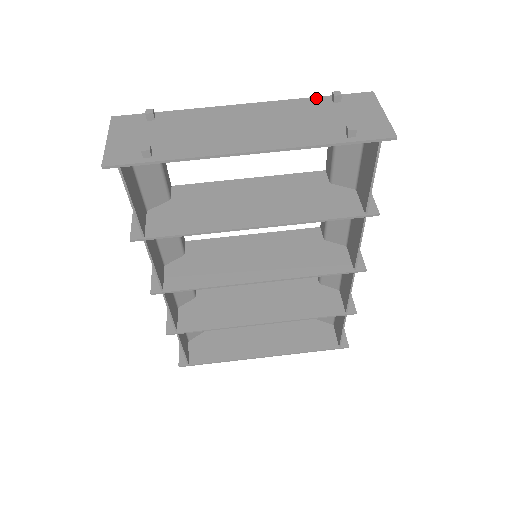
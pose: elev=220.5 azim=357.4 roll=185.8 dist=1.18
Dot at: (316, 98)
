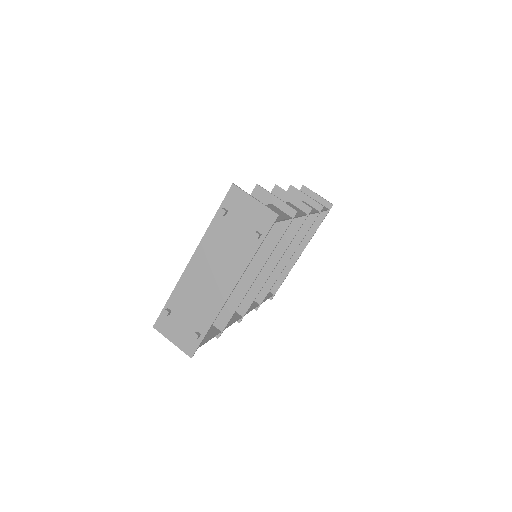
Dot at: (214, 220)
